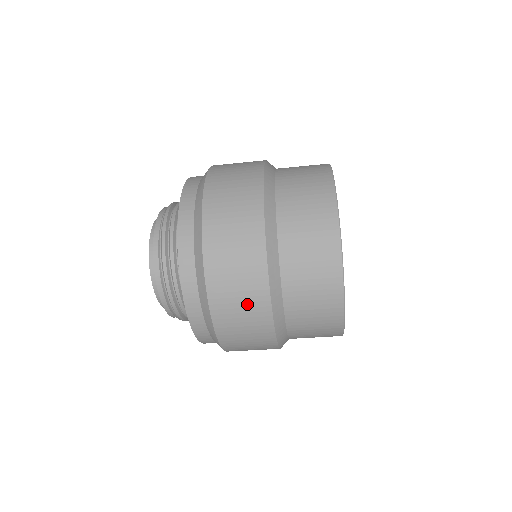
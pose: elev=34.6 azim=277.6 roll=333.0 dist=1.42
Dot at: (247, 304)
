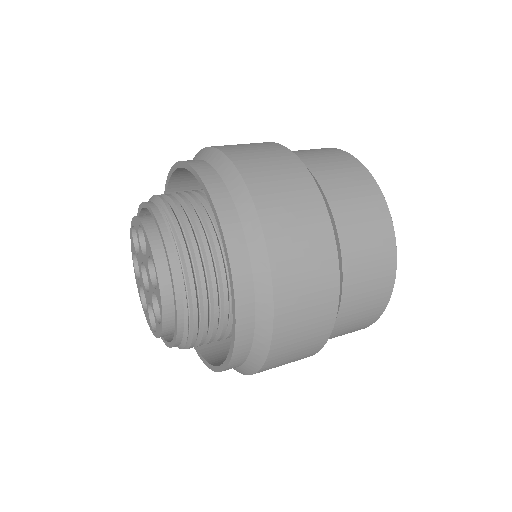
Dot at: (311, 331)
